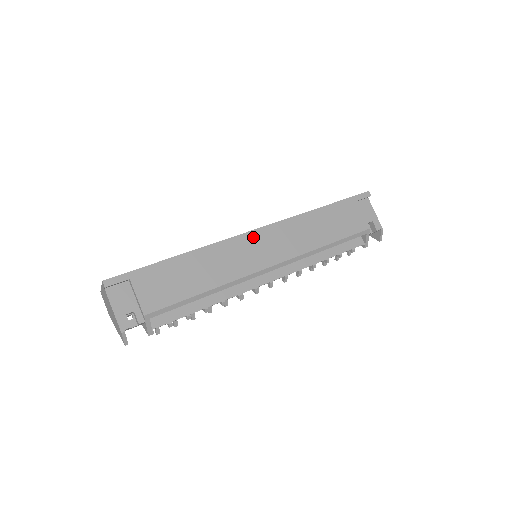
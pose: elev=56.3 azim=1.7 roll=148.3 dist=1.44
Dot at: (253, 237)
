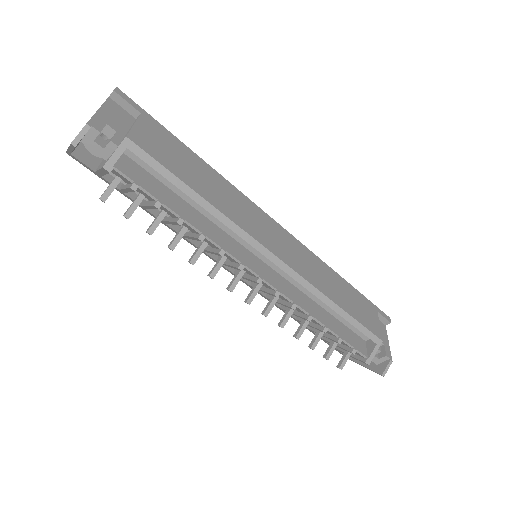
Dot at: (273, 224)
